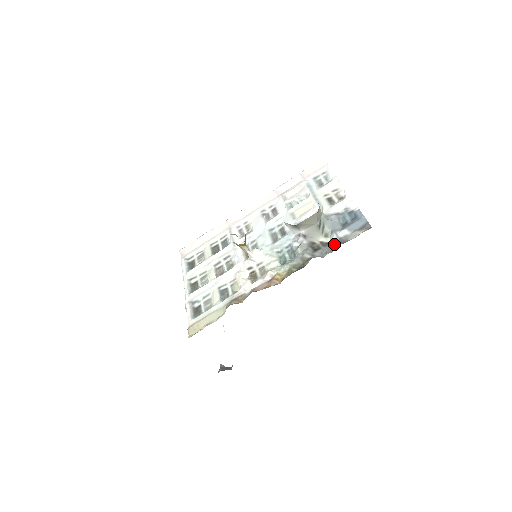
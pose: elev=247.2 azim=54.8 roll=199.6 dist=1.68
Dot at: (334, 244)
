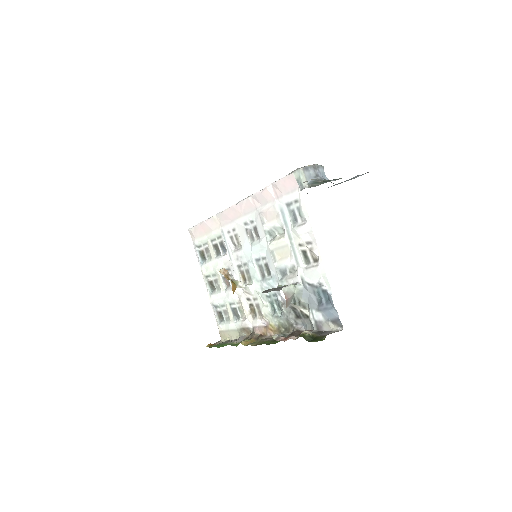
Dot at: (311, 323)
